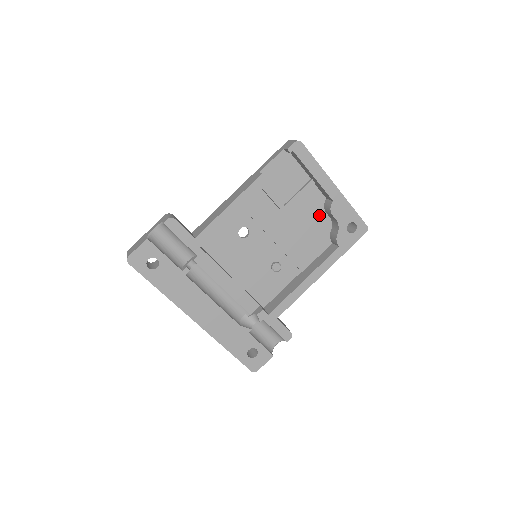
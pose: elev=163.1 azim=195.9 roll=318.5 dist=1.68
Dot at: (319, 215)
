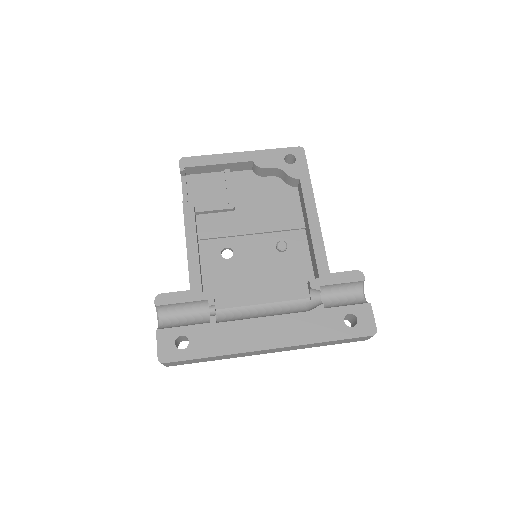
Dot at: (262, 183)
